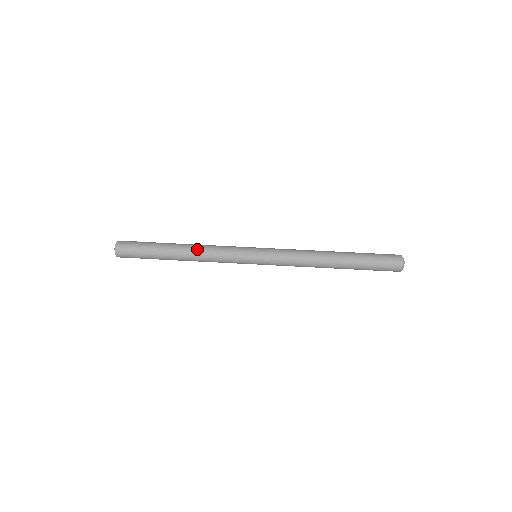
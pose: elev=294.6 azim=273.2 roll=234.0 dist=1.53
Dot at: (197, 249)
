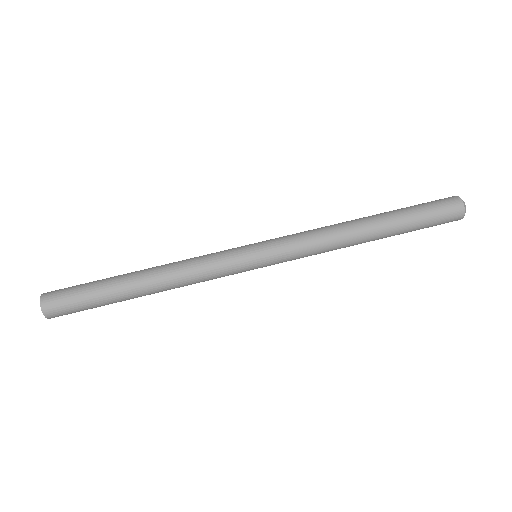
Dot at: (171, 285)
